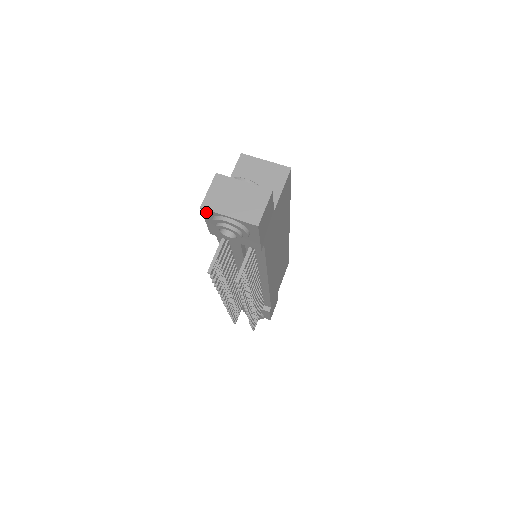
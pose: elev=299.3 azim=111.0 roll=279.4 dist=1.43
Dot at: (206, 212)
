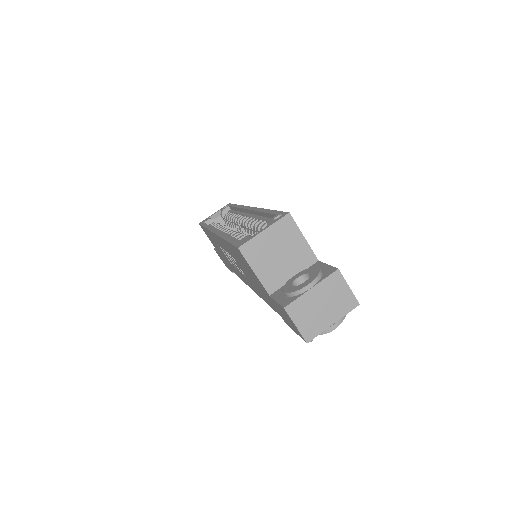
Dot at: (309, 338)
